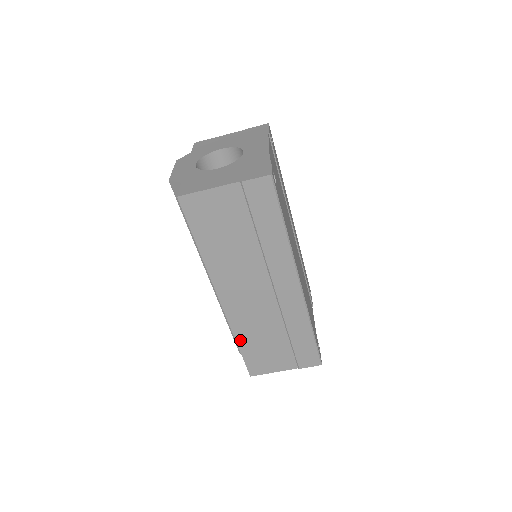
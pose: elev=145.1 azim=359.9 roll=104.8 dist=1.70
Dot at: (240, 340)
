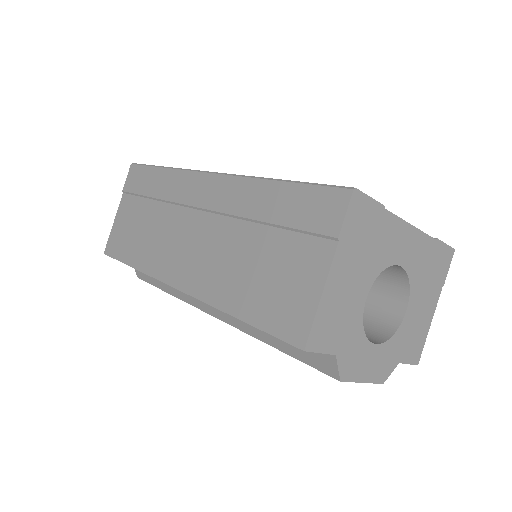
Dot at: (232, 307)
